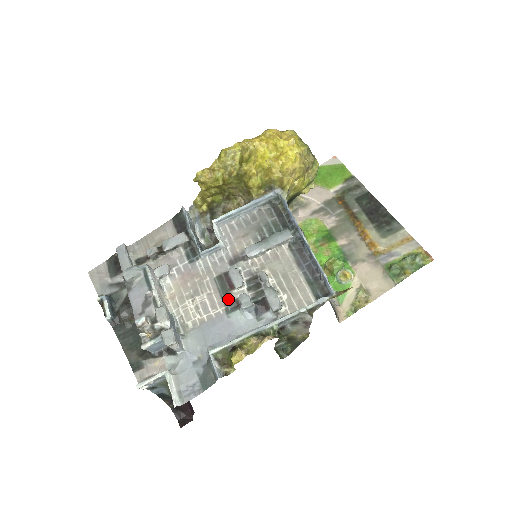
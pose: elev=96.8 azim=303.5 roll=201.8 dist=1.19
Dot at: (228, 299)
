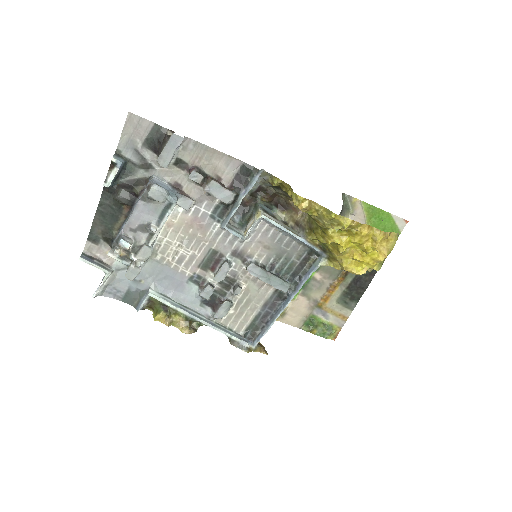
Dot at: (201, 272)
